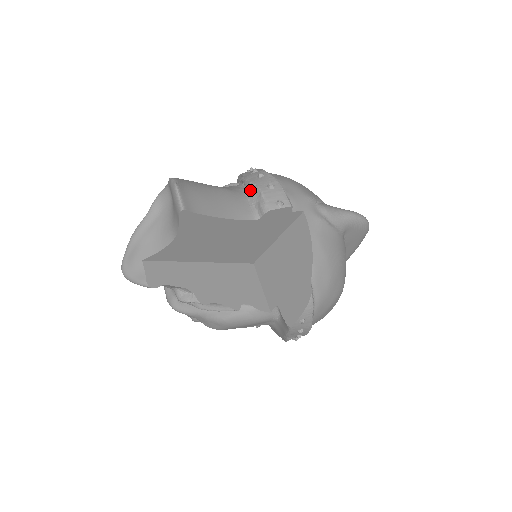
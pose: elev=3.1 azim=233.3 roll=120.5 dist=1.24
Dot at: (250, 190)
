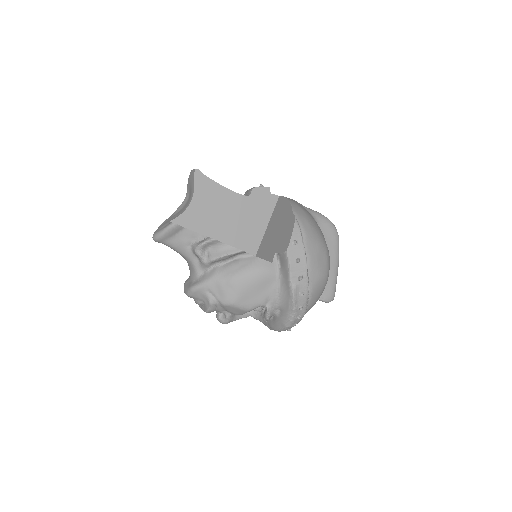
Dot at: occluded
